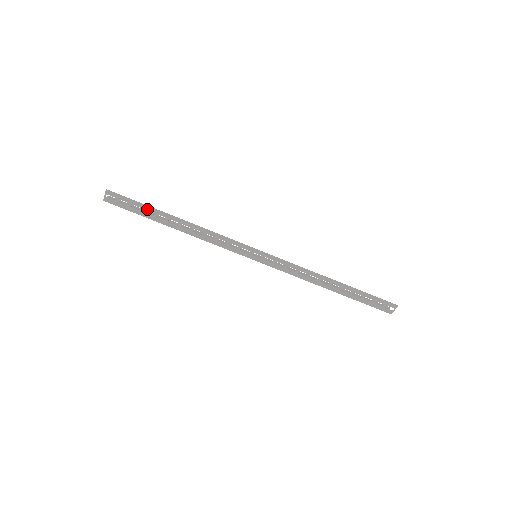
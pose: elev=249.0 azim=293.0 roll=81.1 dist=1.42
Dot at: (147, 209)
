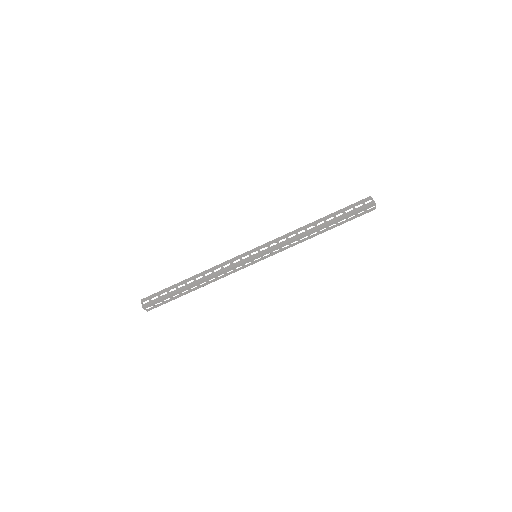
Dot at: (170, 289)
